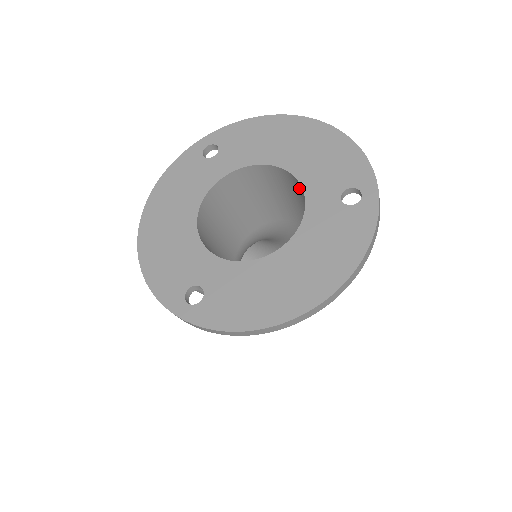
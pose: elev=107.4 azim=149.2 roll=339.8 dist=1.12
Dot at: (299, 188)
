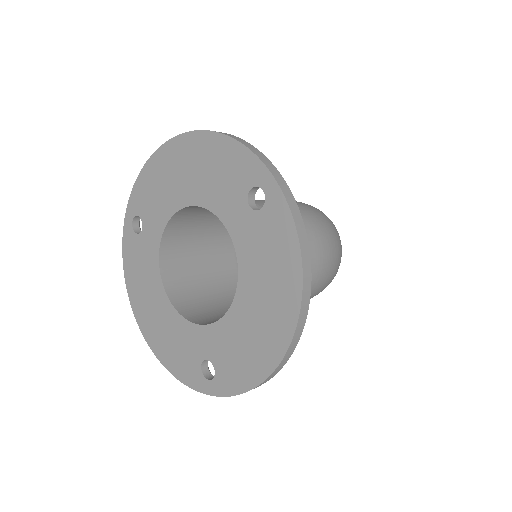
Dot at: occluded
